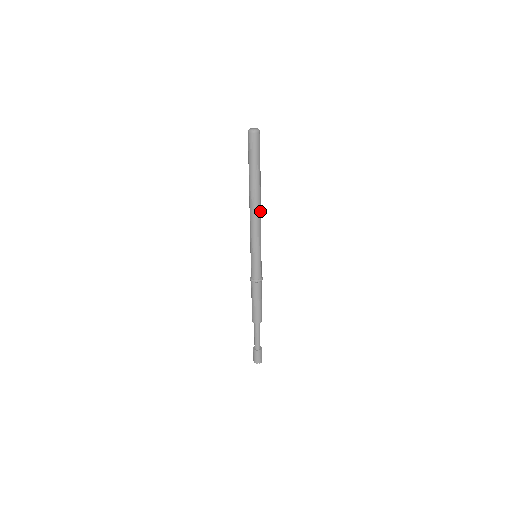
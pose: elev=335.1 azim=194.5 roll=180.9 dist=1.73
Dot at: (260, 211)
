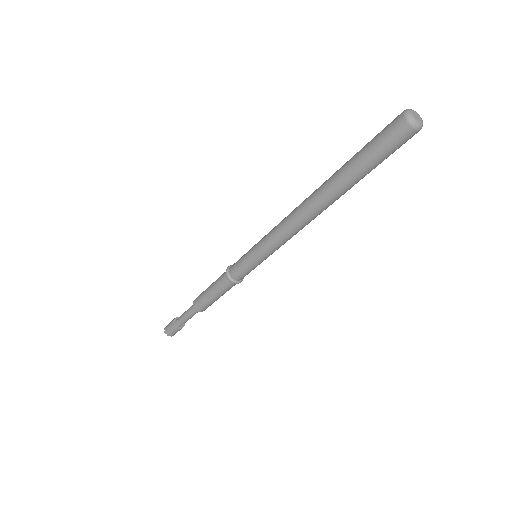
Dot at: occluded
